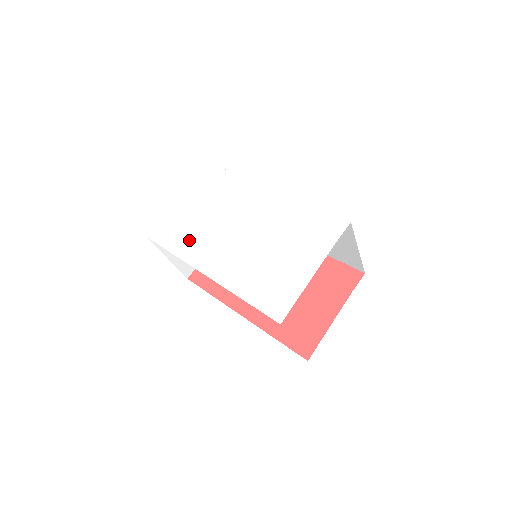
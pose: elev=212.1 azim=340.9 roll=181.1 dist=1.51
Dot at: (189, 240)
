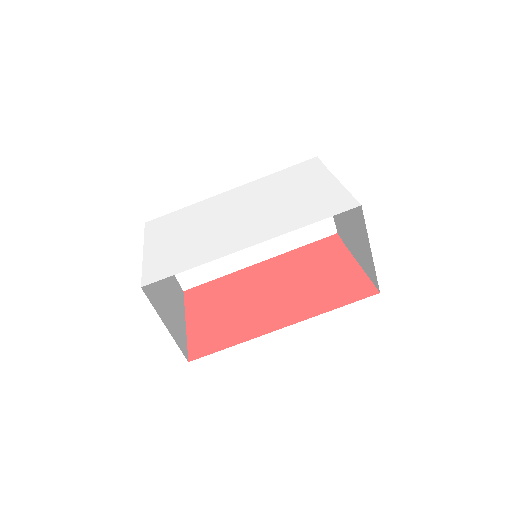
Dot at: (197, 252)
